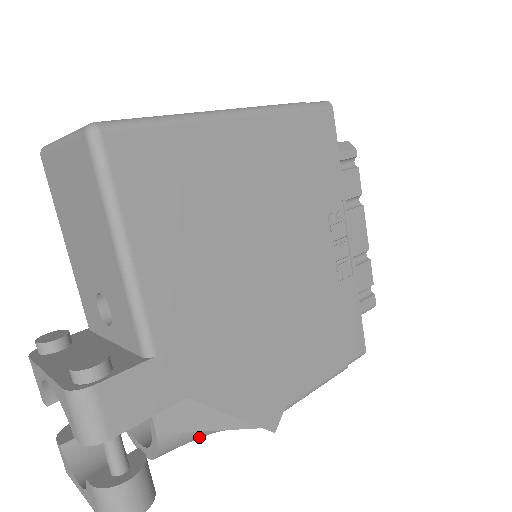
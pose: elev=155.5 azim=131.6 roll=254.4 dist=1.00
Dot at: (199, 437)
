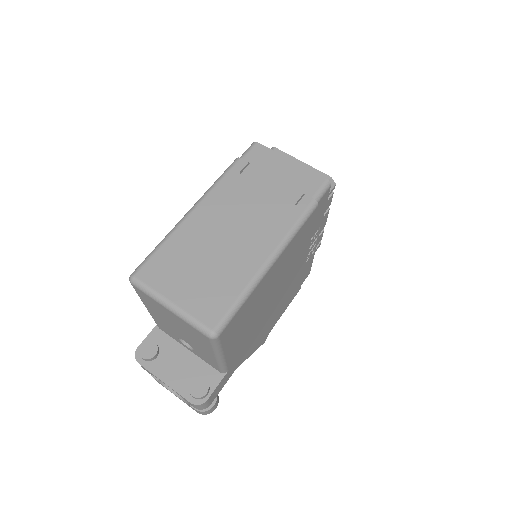
Dot at: occluded
